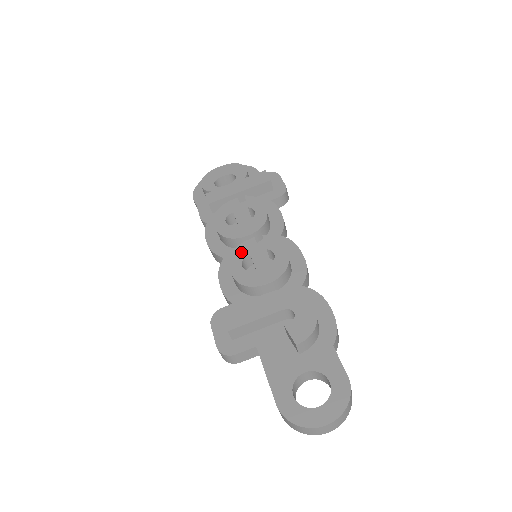
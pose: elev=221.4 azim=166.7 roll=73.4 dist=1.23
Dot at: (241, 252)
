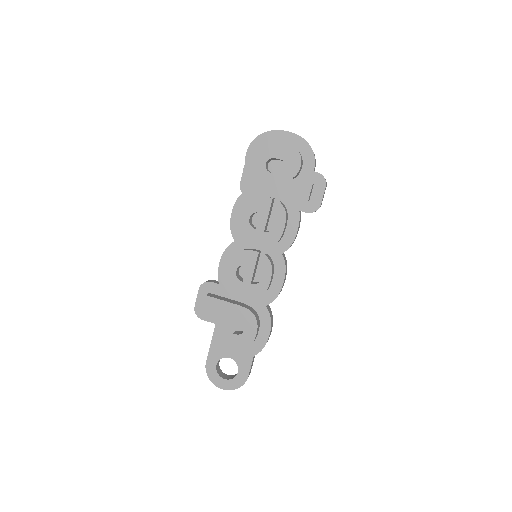
Dot at: (243, 258)
